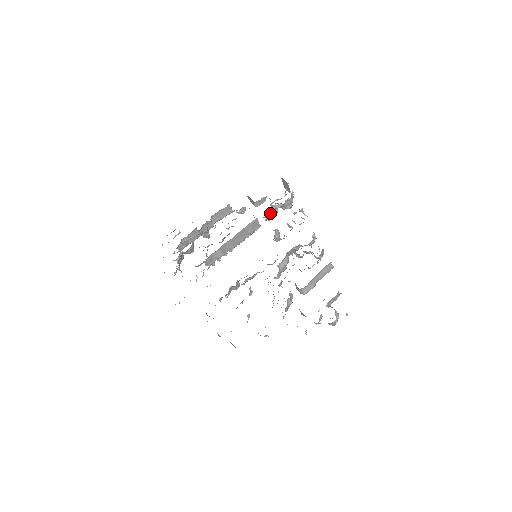
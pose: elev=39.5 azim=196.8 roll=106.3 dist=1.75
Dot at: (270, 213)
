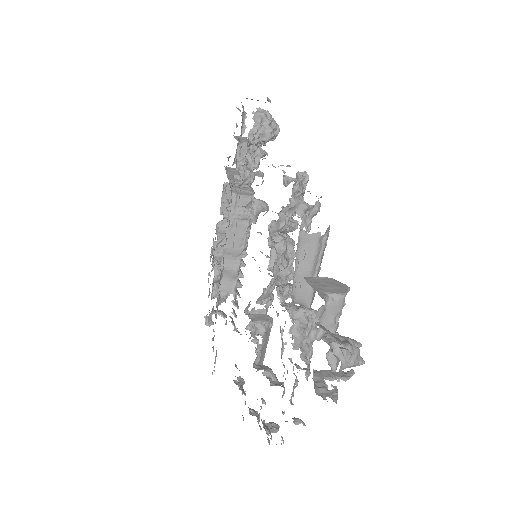
Dot at: (251, 167)
